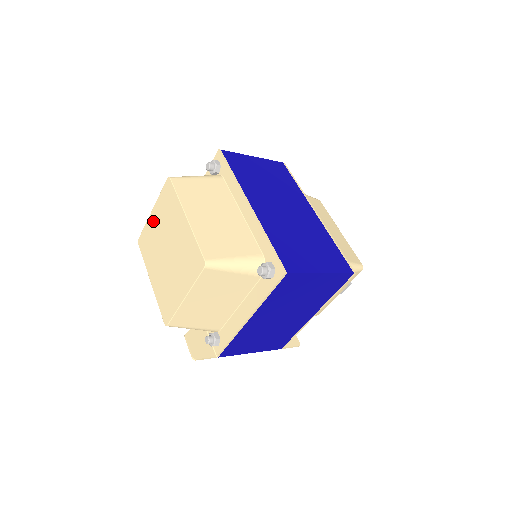
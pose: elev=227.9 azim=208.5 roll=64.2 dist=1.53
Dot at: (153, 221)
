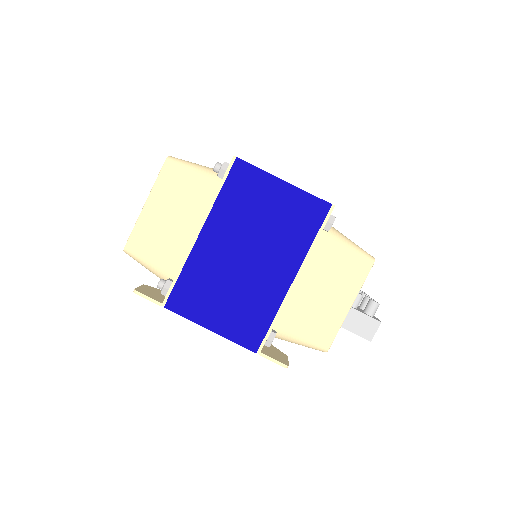
Dot at: occluded
